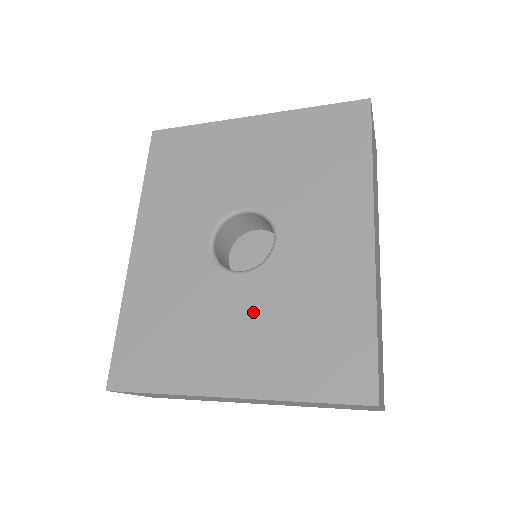
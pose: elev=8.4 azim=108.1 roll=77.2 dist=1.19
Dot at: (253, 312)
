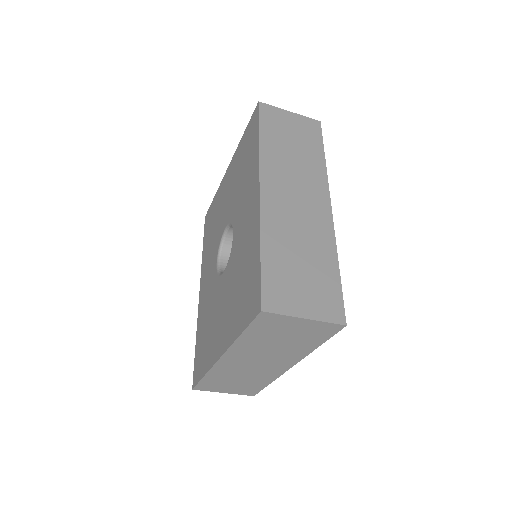
Dot at: (226, 292)
